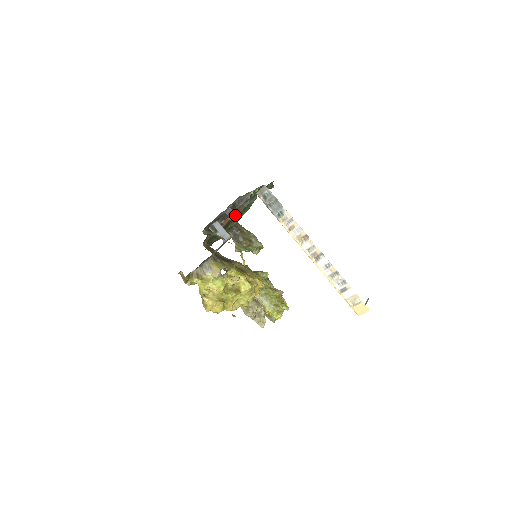
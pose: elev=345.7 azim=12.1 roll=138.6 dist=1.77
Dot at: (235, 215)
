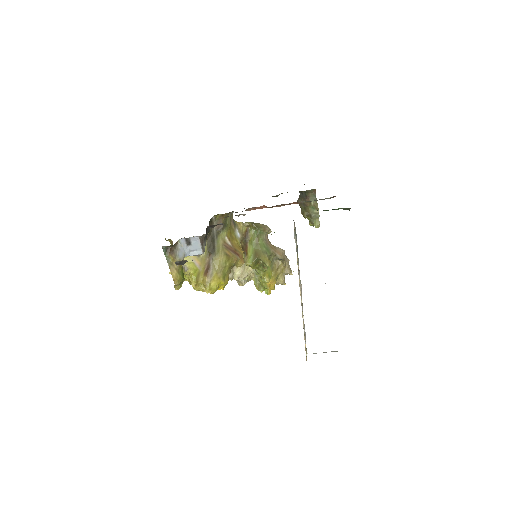
Dot at: (279, 206)
